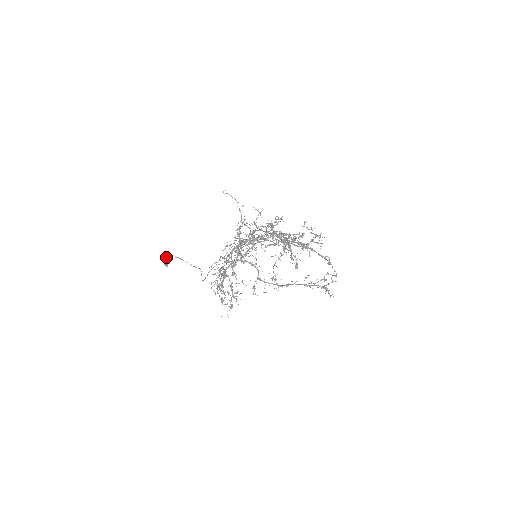
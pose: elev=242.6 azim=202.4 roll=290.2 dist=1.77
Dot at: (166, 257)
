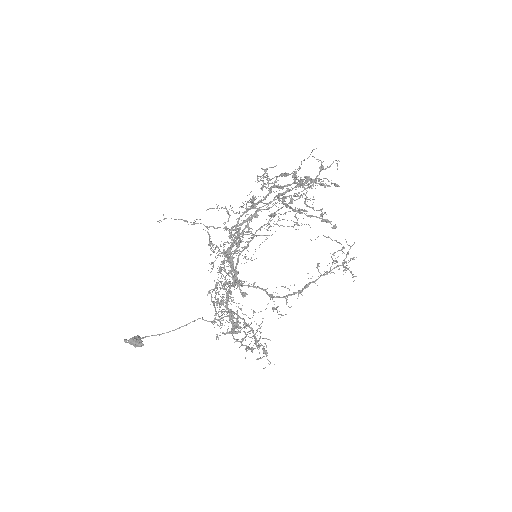
Dot at: (131, 338)
